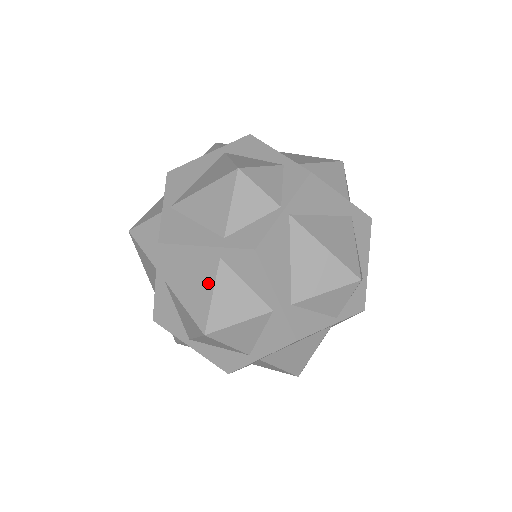
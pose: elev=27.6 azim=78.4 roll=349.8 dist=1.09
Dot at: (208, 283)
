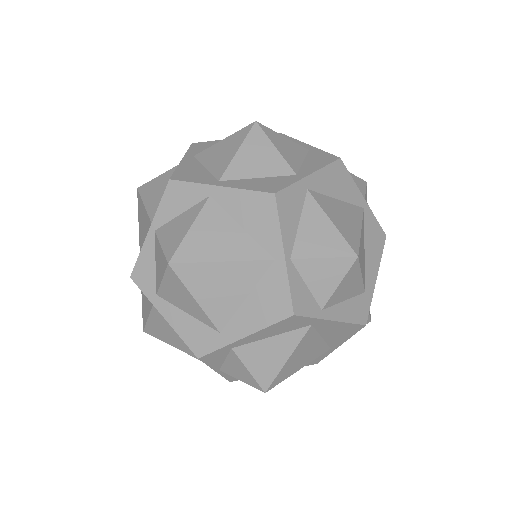
Dot at: occluded
